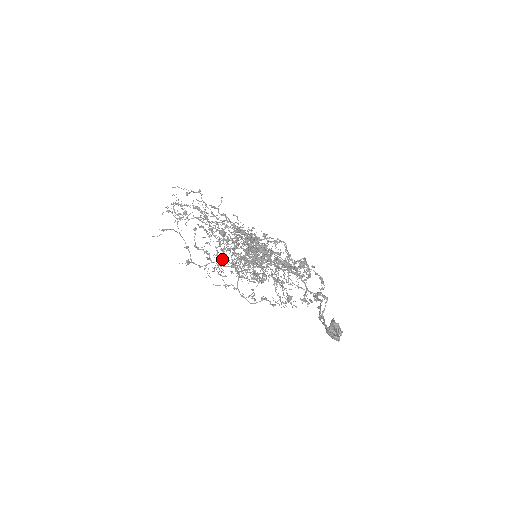
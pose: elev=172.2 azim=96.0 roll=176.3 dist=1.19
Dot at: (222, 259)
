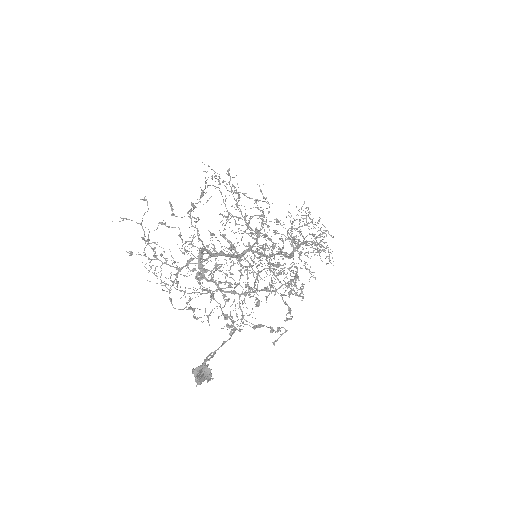
Dot at: occluded
